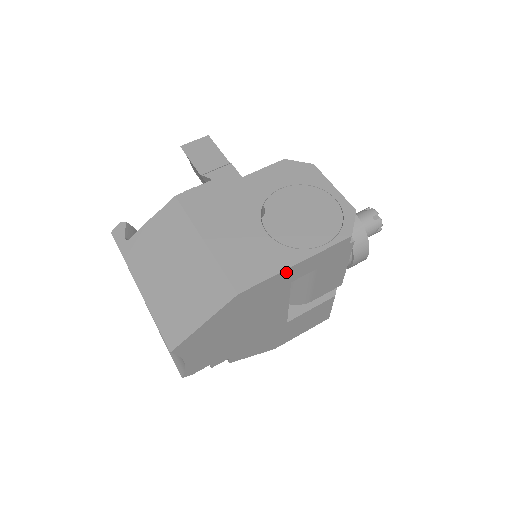
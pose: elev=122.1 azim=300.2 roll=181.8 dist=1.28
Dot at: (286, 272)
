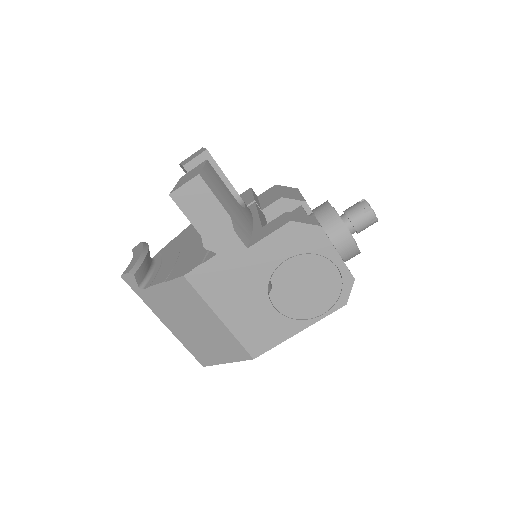
Dot at: (290, 335)
